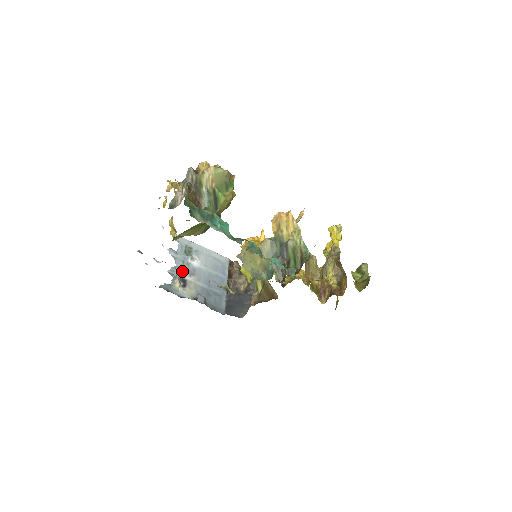
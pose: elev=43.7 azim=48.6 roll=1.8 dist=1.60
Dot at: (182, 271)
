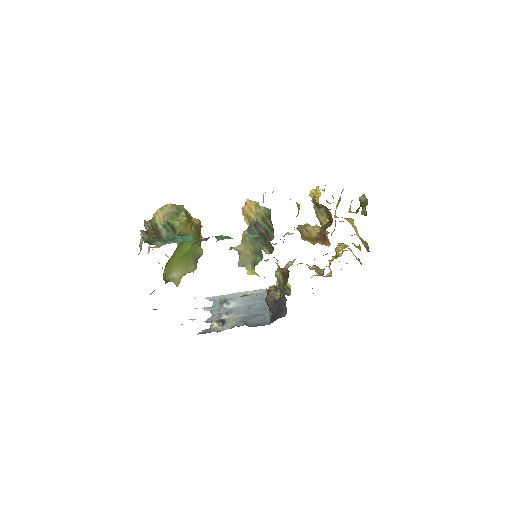
Dot at: (219, 316)
